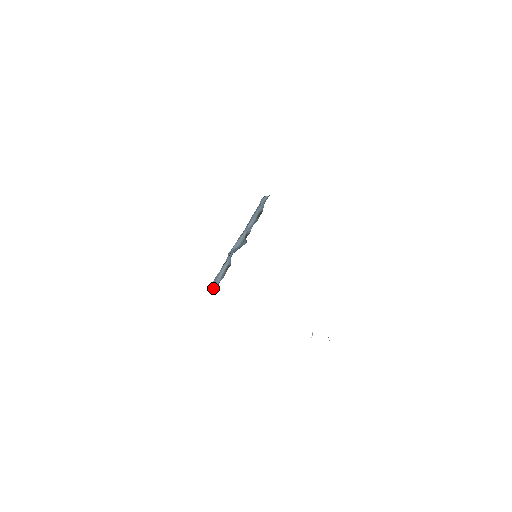
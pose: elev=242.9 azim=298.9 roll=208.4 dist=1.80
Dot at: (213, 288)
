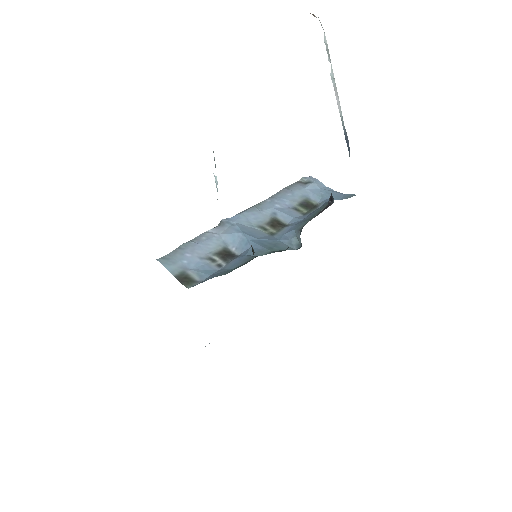
Dot at: (178, 268)
